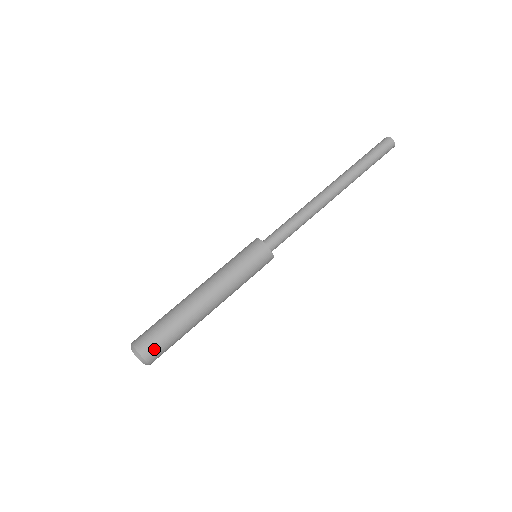
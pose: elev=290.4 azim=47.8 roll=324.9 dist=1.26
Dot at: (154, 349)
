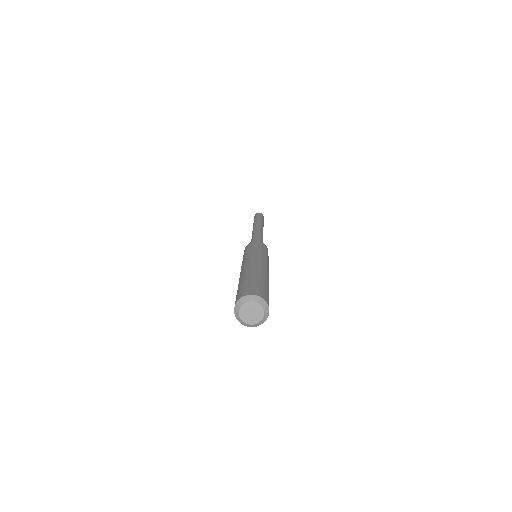
Dot at: (254, 289)
